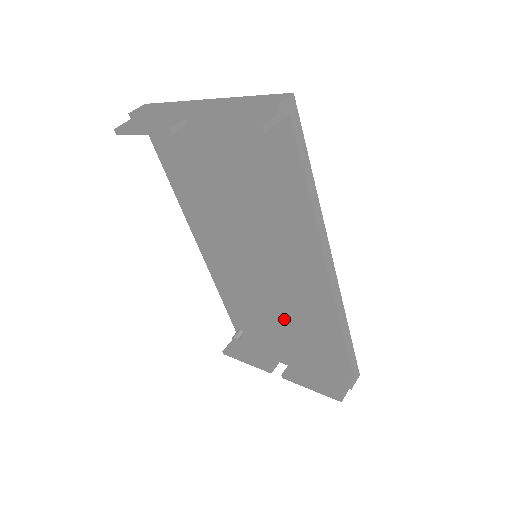
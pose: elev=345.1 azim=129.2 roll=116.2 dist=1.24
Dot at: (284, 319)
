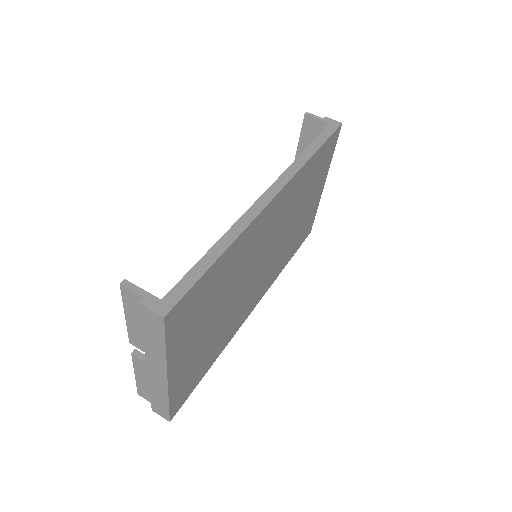
Dot at: occluded
